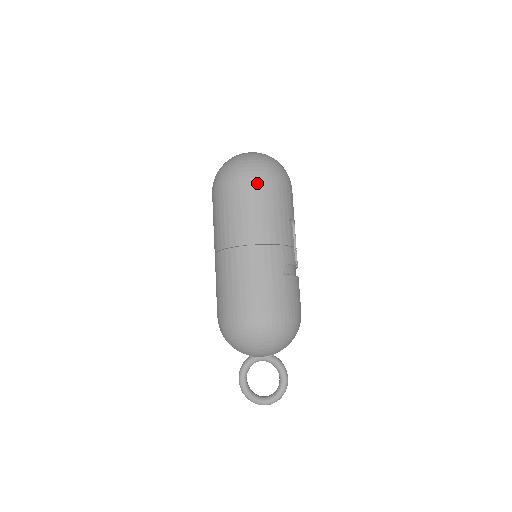
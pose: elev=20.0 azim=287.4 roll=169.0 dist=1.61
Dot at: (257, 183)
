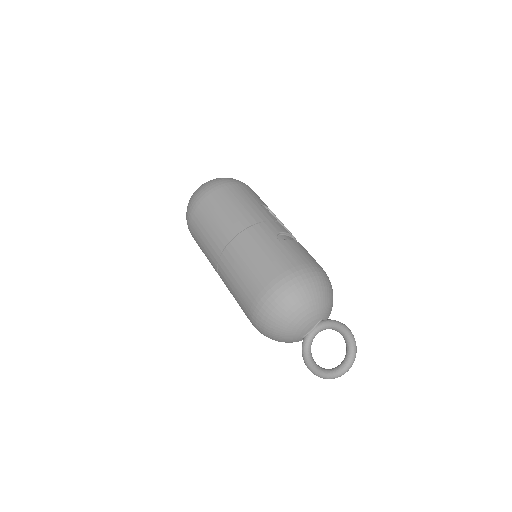
Dot at: (214, 194)
